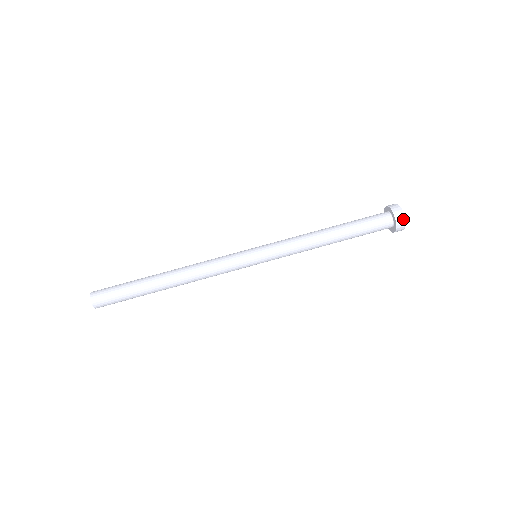
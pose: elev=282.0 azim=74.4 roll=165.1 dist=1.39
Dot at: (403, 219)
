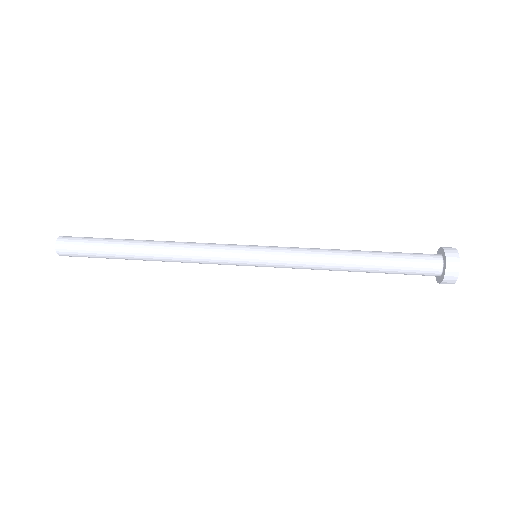
Dot at: (453, 248)
